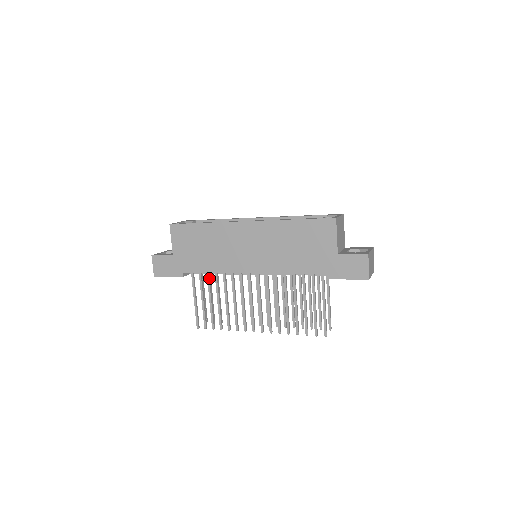
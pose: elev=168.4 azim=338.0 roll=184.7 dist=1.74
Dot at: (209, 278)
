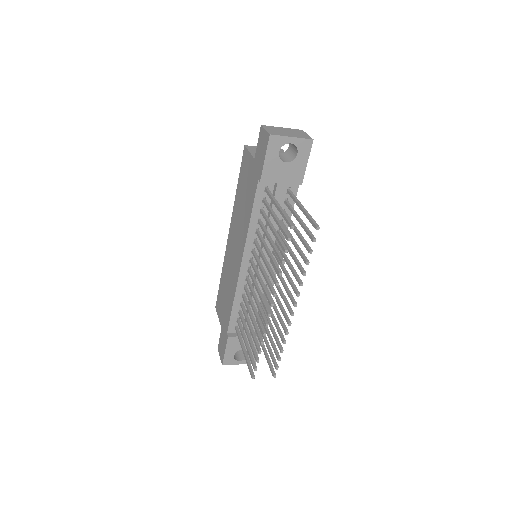
Dot at: (241, 316)
